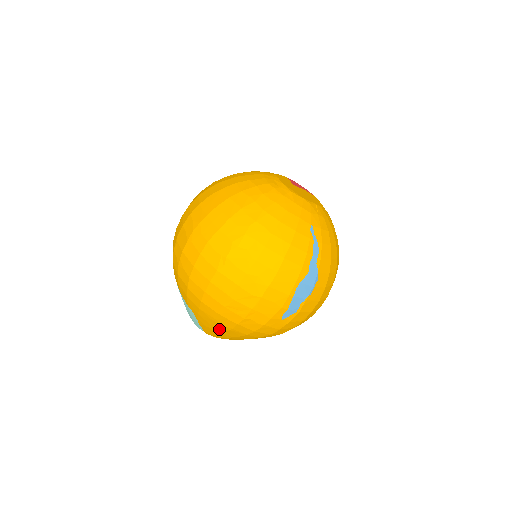
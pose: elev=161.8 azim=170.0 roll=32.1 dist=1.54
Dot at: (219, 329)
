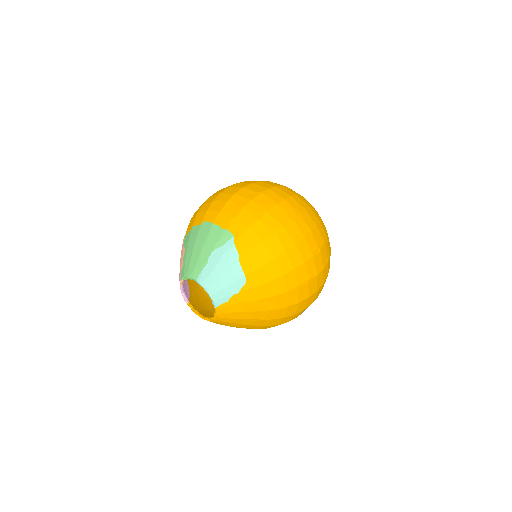
Dot at: (259, 307)
